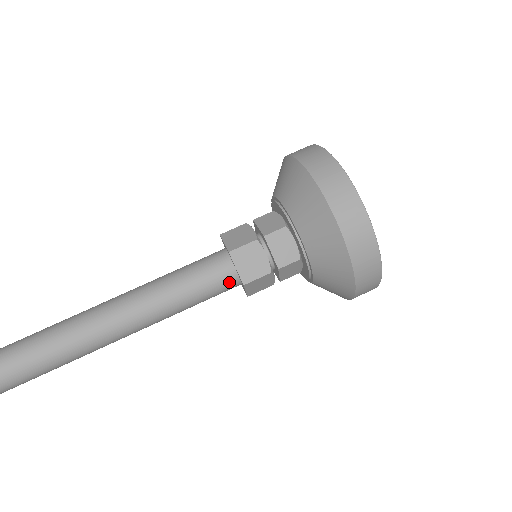
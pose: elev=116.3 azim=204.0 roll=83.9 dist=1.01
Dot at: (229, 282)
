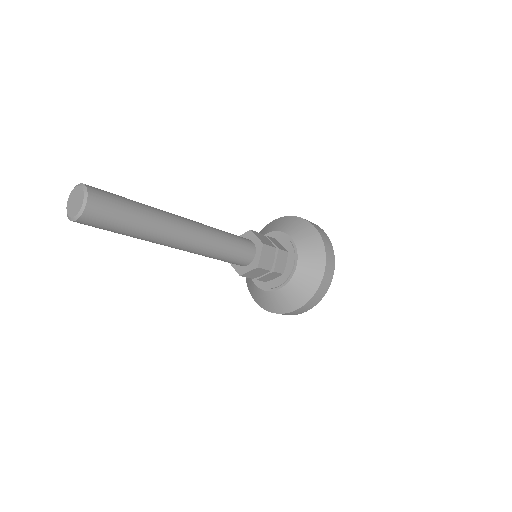
Dot at: (250, 247)
